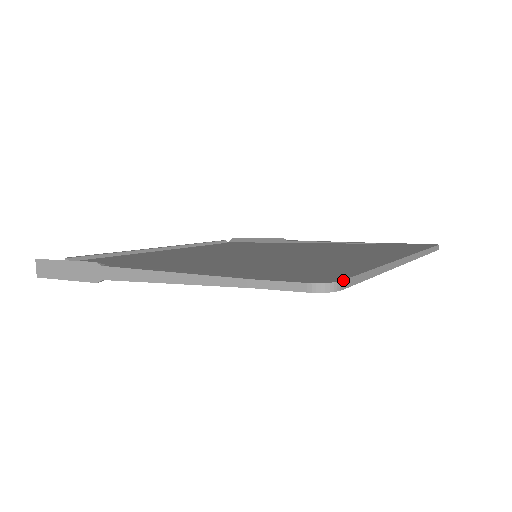
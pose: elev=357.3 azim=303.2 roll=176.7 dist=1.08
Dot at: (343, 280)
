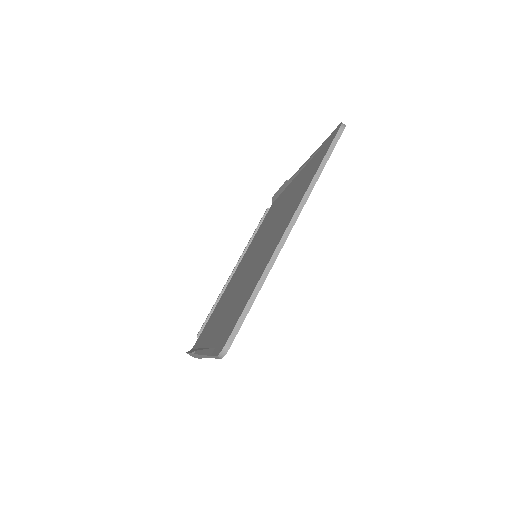
Dot at: (227, 340)
